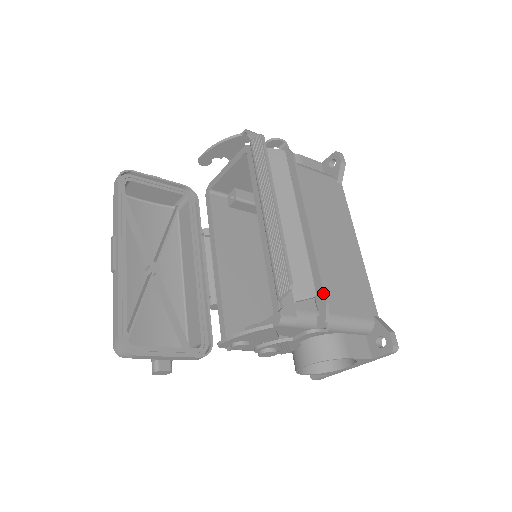
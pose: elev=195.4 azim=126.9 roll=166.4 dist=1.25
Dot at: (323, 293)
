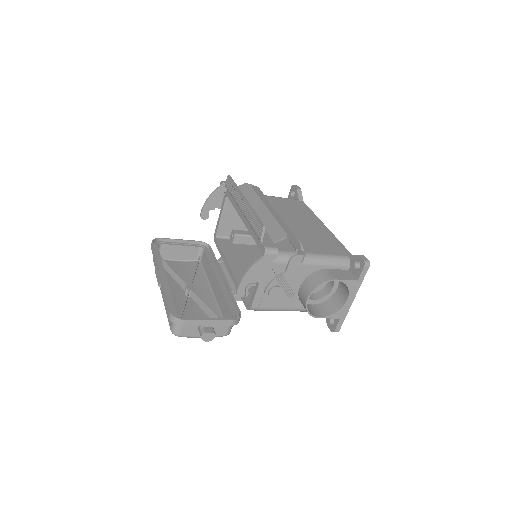
Dot at: (295, 238)
